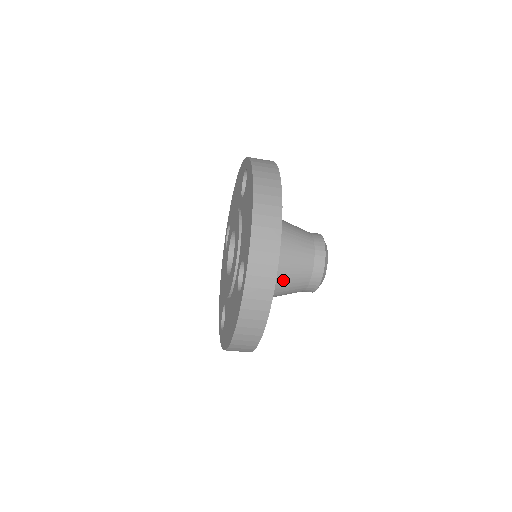
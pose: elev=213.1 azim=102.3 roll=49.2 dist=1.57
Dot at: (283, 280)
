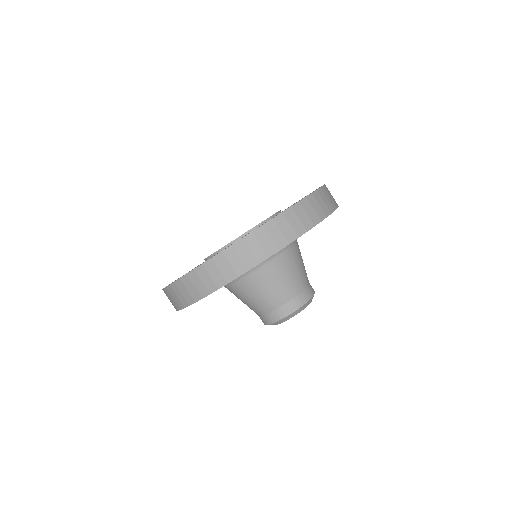
Dot at: (282, 270)
